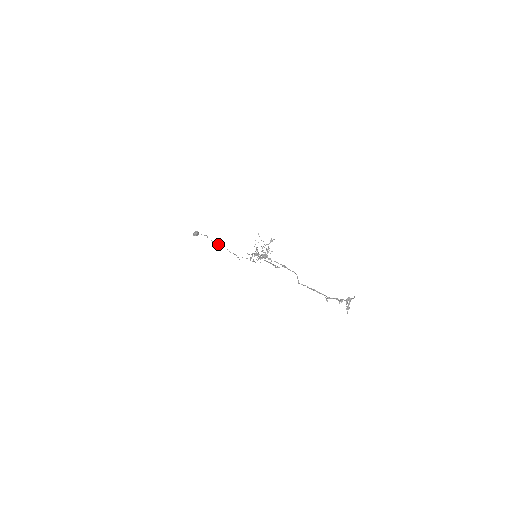
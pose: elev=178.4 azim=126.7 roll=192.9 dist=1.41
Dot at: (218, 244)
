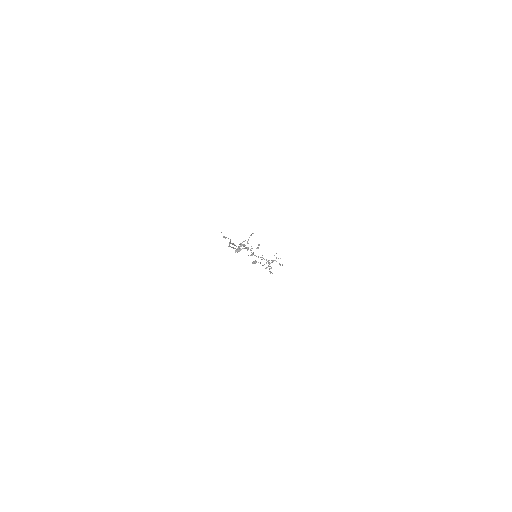
Dot at: occluded
